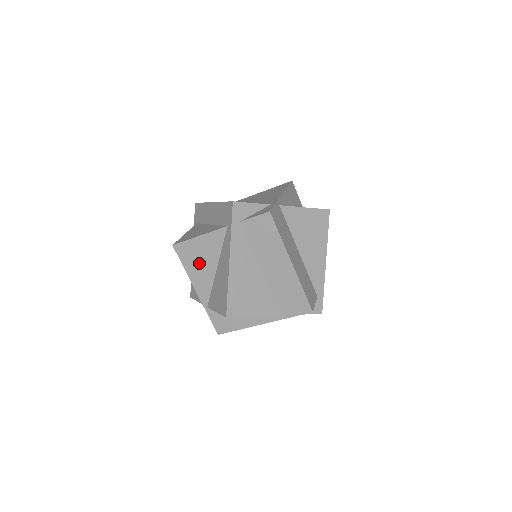
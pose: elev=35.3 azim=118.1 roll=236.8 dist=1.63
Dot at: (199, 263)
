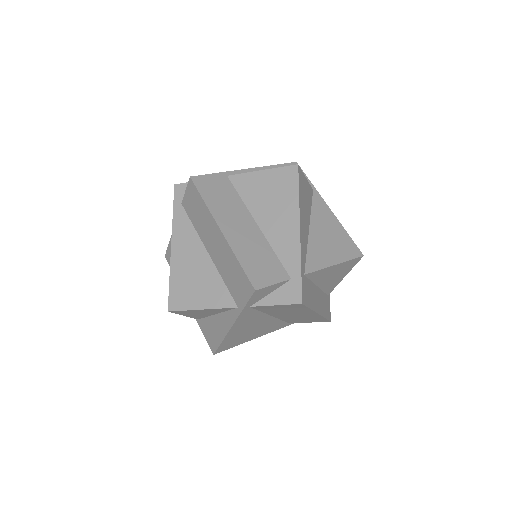
Dot at: occluded
